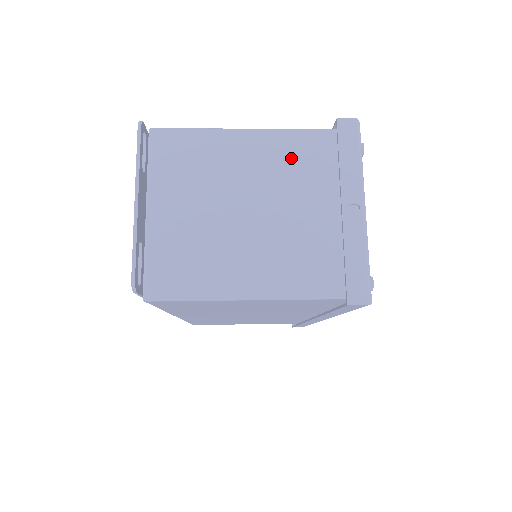
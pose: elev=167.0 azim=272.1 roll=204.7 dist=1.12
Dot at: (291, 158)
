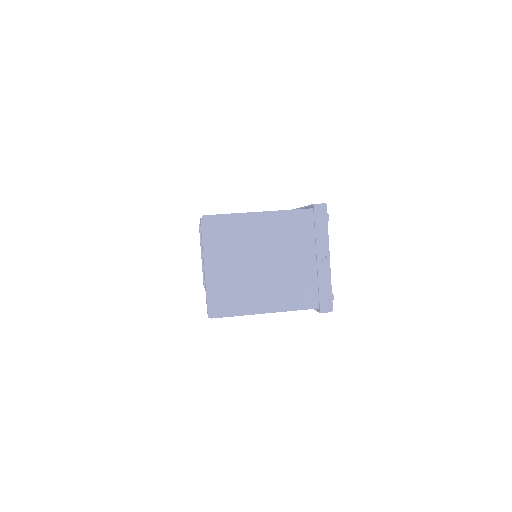
Dot at: (287, 229)
